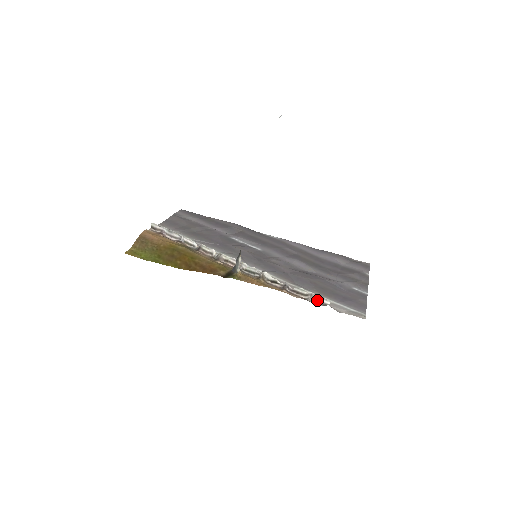
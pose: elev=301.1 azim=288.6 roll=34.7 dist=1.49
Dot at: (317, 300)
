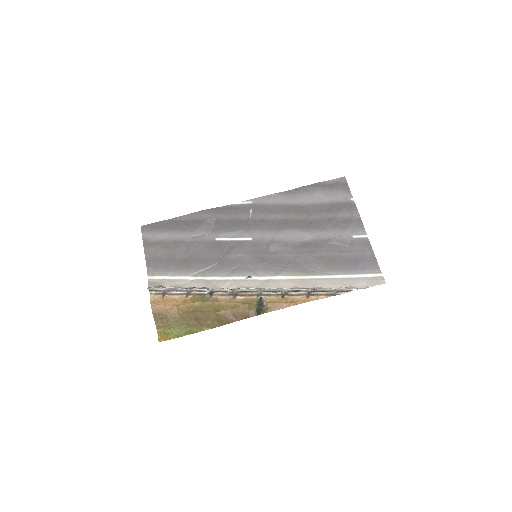
Dot at: (341, 291)
